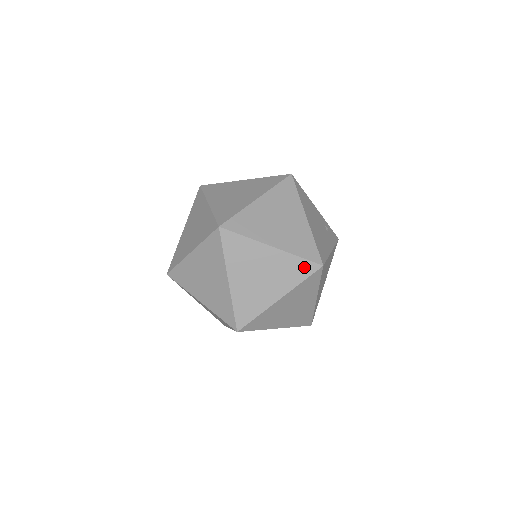
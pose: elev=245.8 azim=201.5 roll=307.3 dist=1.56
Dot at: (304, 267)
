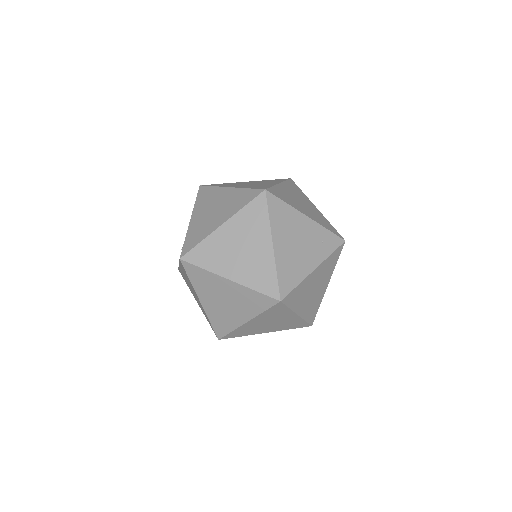
Dot at: (301, 325)
